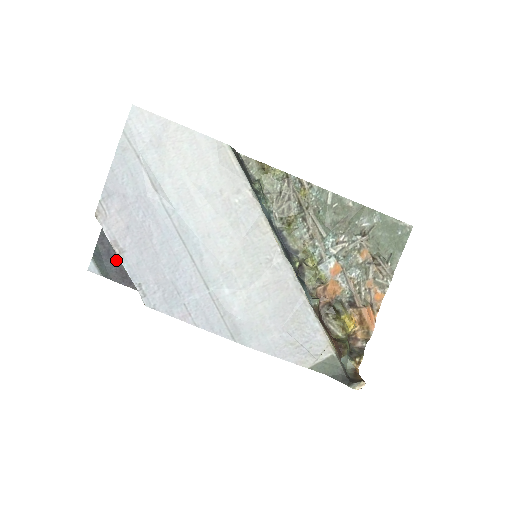
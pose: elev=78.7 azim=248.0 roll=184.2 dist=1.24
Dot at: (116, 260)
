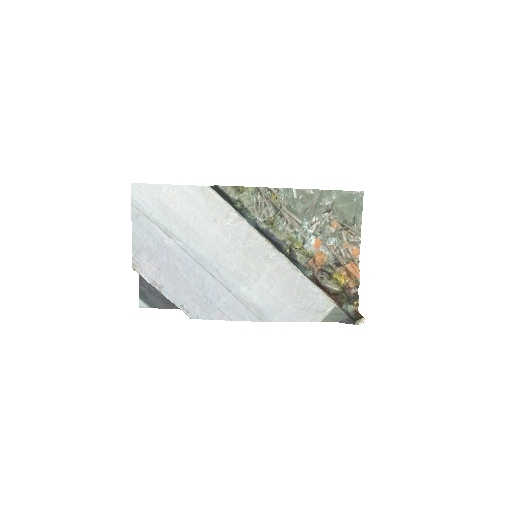
Dot at: (157, 293)
